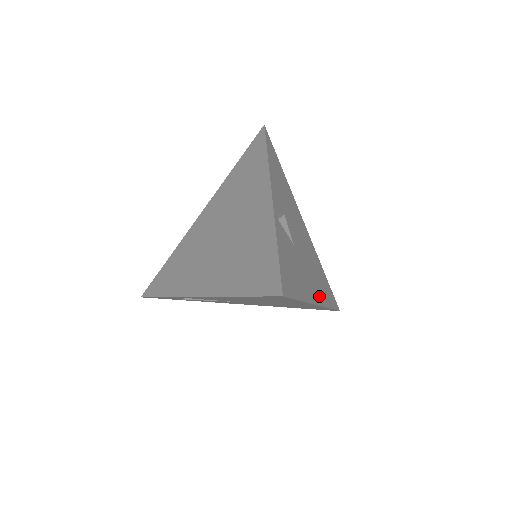
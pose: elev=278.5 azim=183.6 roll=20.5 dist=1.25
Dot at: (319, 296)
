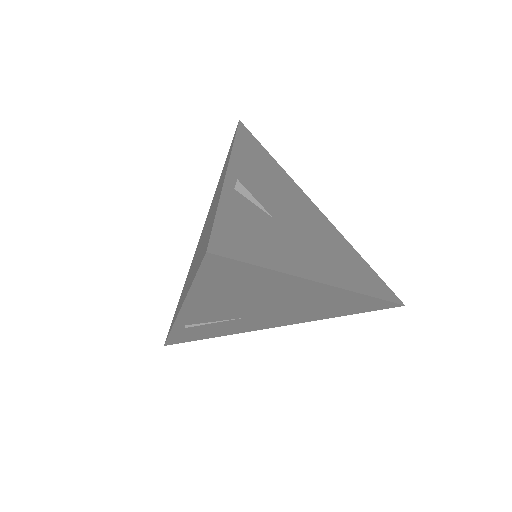
Dot at: (337, 278)
